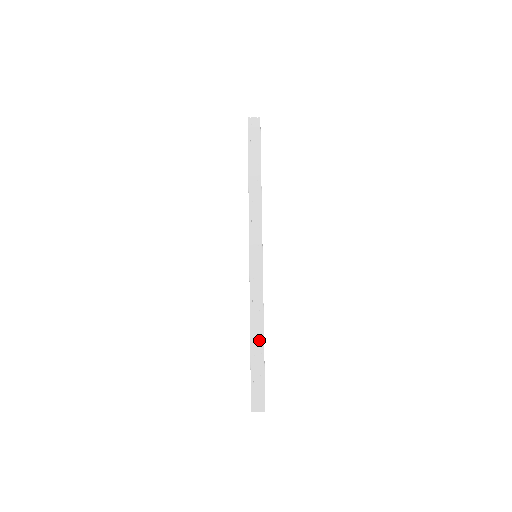
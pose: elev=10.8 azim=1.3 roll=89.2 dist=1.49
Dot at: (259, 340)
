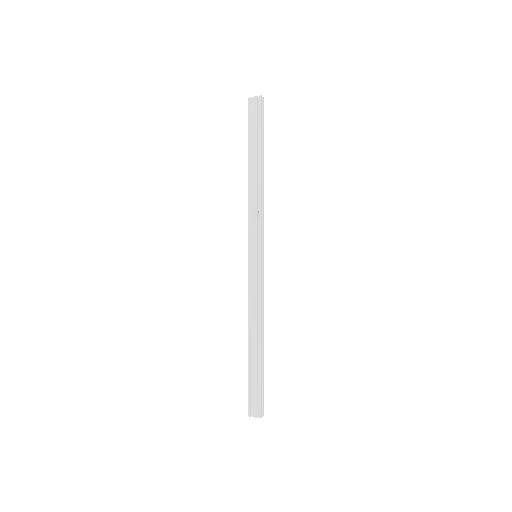
Dot at: (256, 346)
